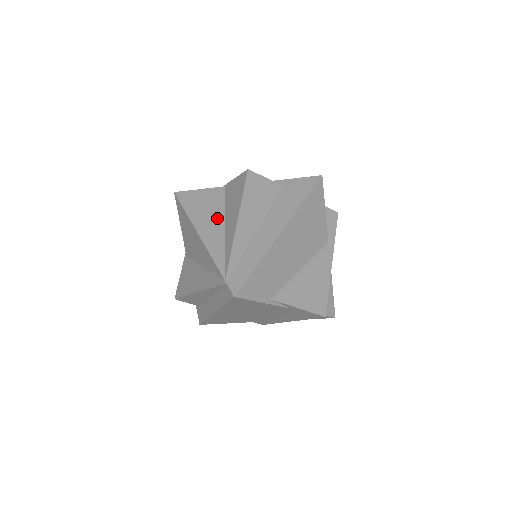
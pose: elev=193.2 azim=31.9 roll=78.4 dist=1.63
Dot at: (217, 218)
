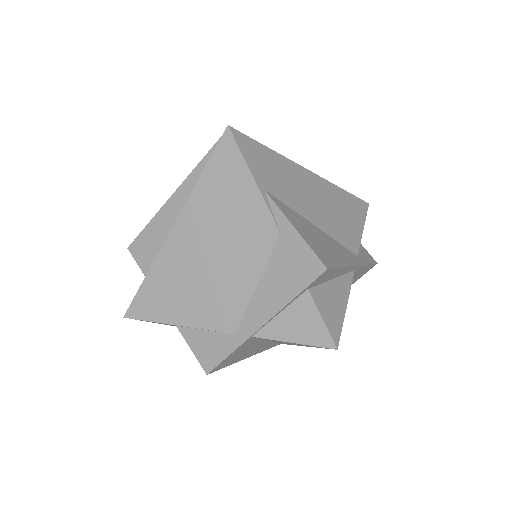
Dot at: occluded
